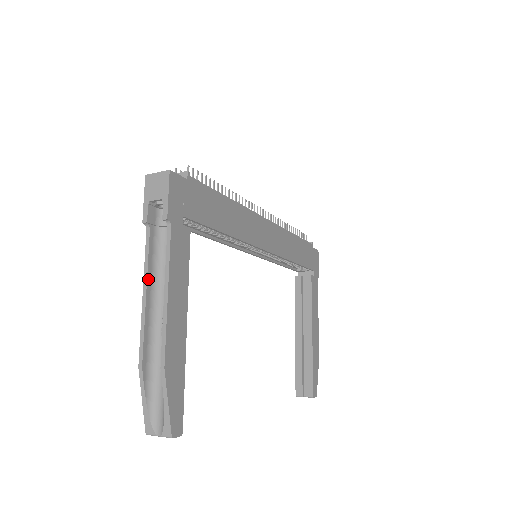
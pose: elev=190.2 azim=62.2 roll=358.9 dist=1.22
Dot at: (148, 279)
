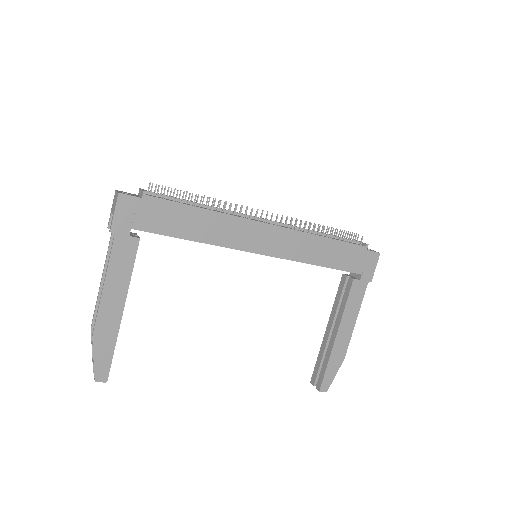
Dot at: (105, 270)
